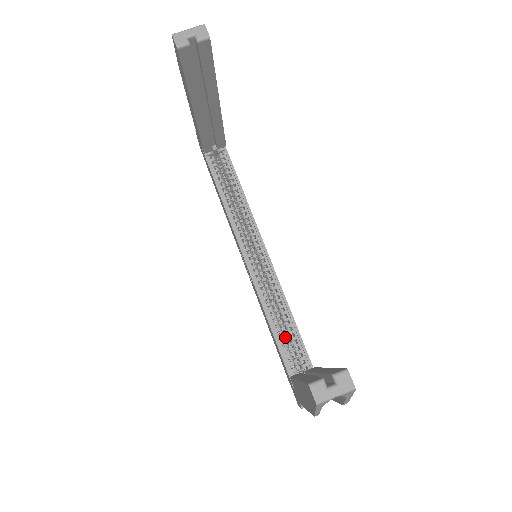
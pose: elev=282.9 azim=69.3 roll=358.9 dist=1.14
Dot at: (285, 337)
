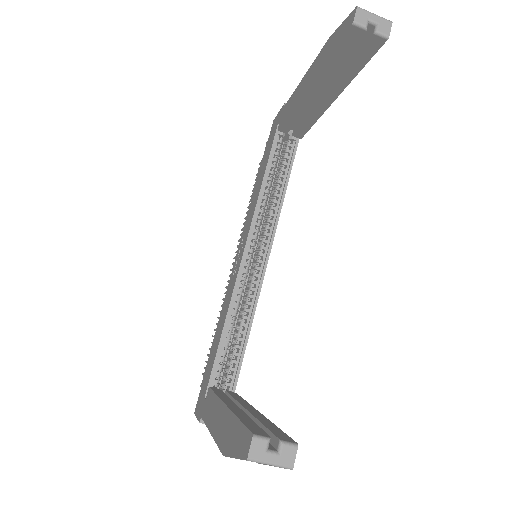
Dot at: (229, 346)
